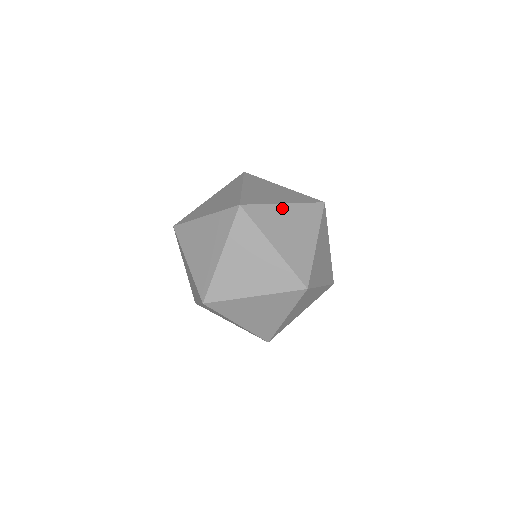
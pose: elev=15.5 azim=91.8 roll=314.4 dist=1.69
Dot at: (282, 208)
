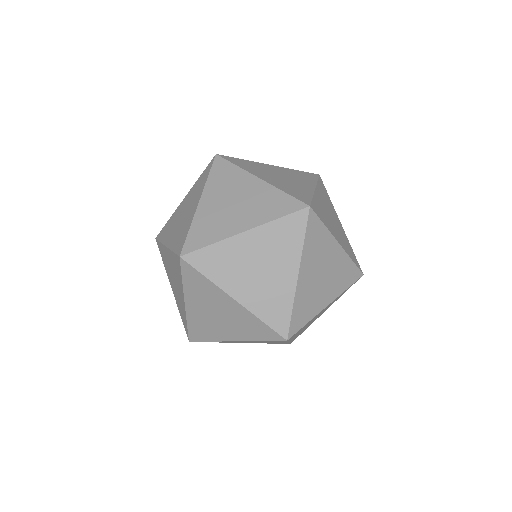
Dot at: (267, 166)
